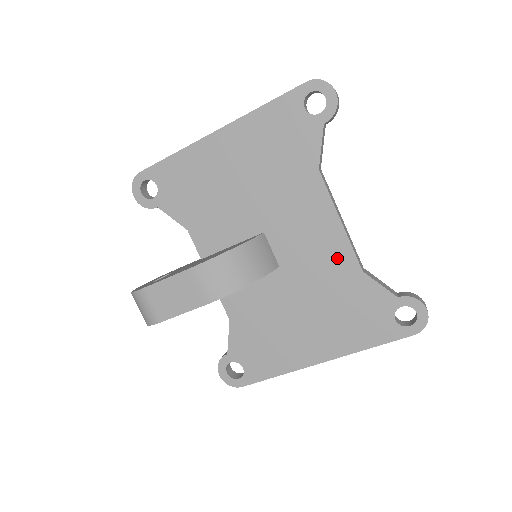
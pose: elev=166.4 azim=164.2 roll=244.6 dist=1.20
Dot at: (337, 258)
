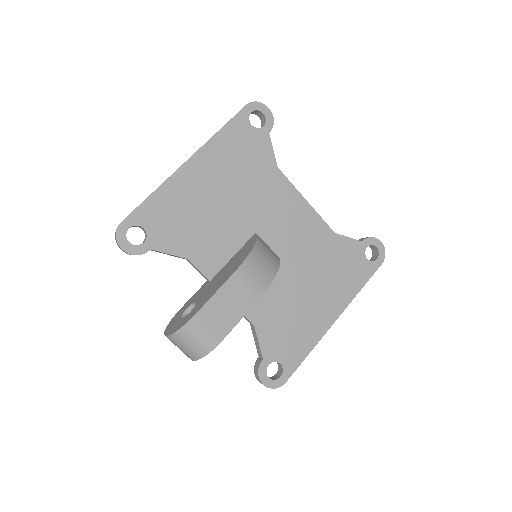
Dot at: (315, 230)
